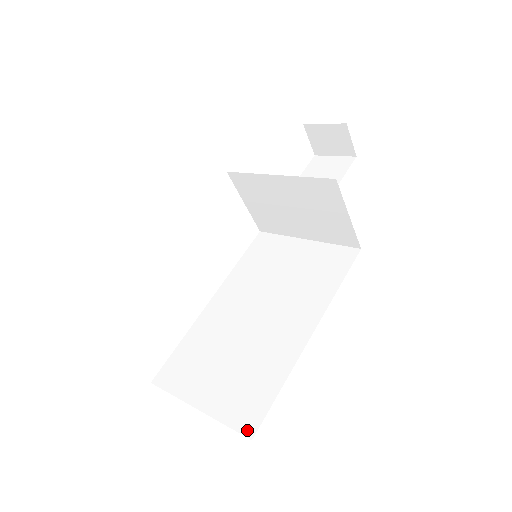
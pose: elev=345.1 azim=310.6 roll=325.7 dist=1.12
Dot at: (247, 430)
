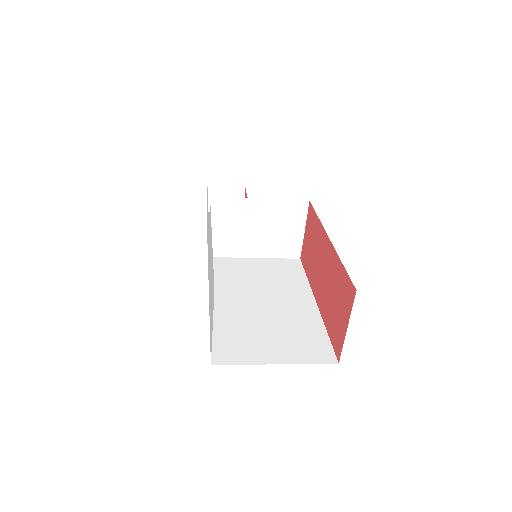
Dot at: (330, 360)
